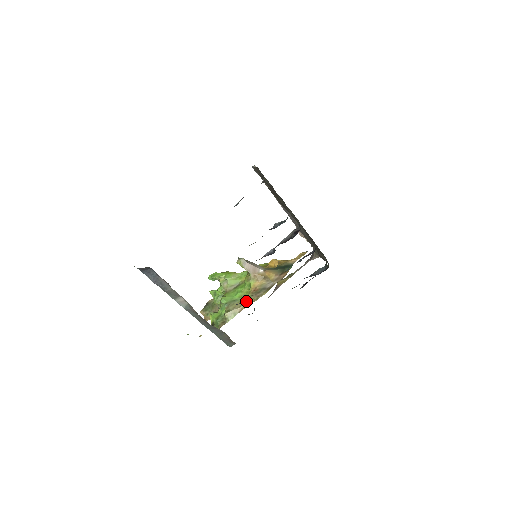
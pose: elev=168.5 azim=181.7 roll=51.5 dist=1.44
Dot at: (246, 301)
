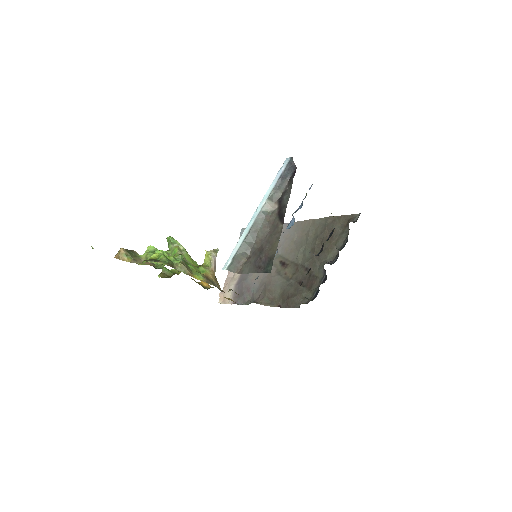
Dot at: (197, 275)
